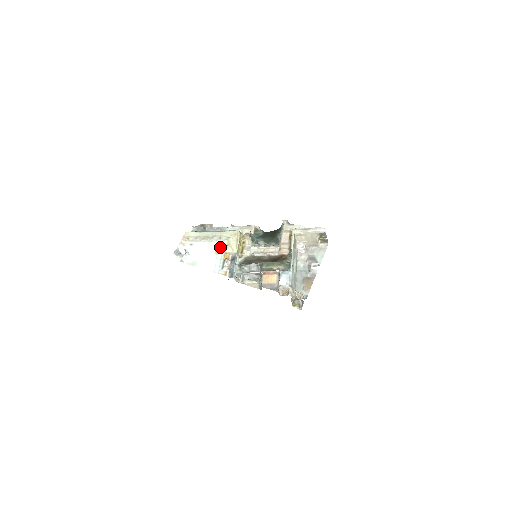
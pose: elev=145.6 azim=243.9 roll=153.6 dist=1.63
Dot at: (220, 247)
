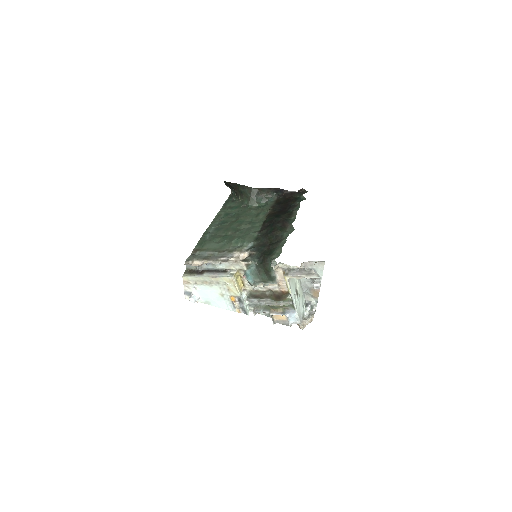
Dot at: (222, 291)
